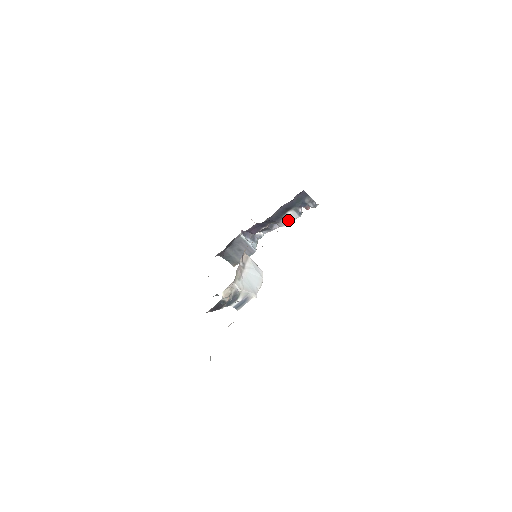
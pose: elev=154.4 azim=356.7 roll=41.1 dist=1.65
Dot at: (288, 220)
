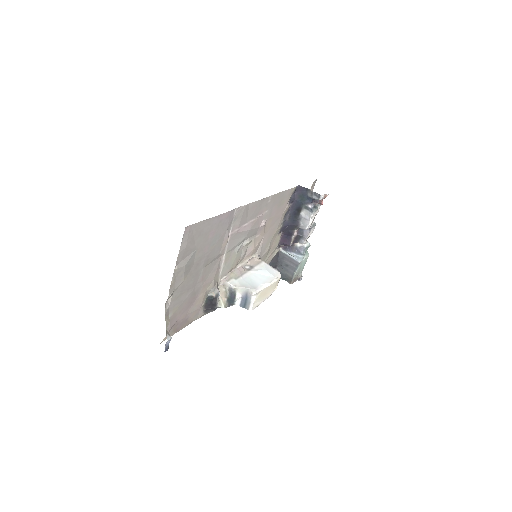
Dot at: (305, 220)
